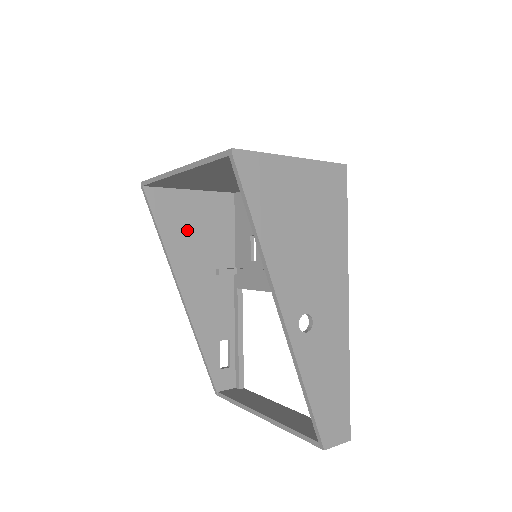
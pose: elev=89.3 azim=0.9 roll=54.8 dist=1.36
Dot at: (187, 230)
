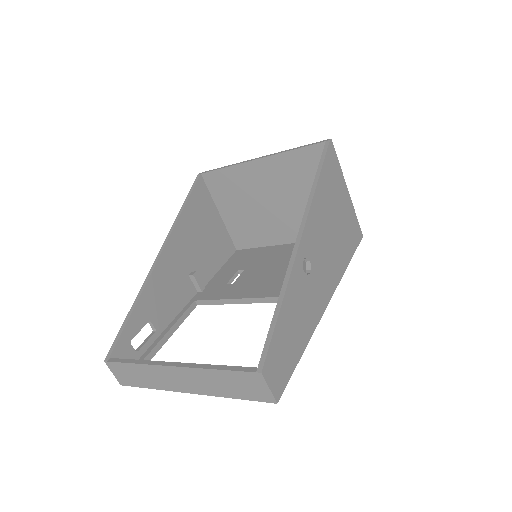
Dot at: (199, 227)
